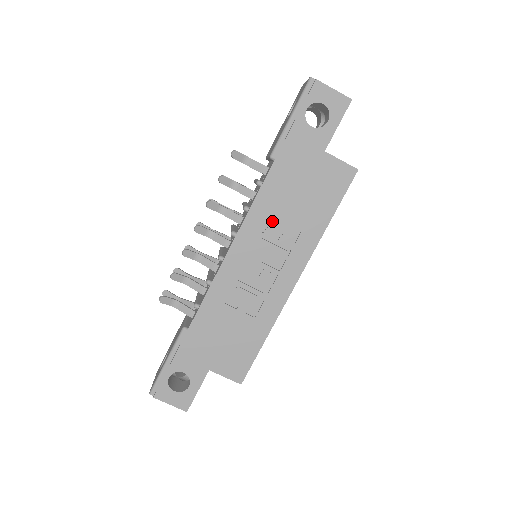
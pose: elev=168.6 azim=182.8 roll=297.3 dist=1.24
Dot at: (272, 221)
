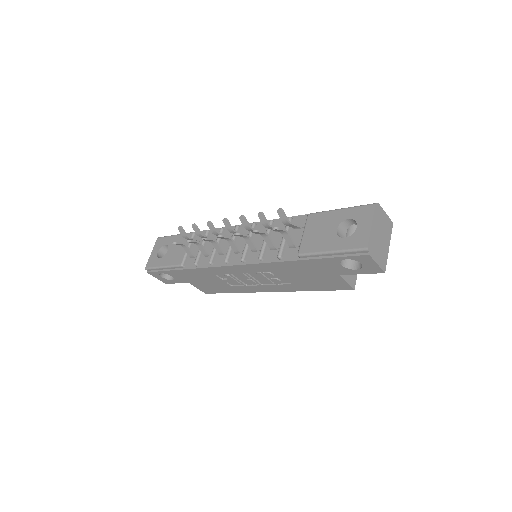
Dot at: (274, 272)
